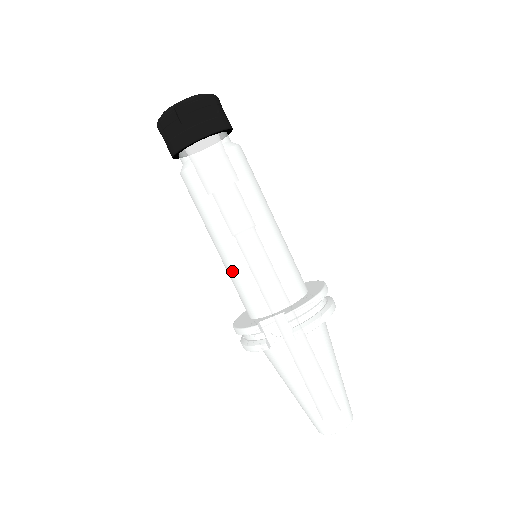
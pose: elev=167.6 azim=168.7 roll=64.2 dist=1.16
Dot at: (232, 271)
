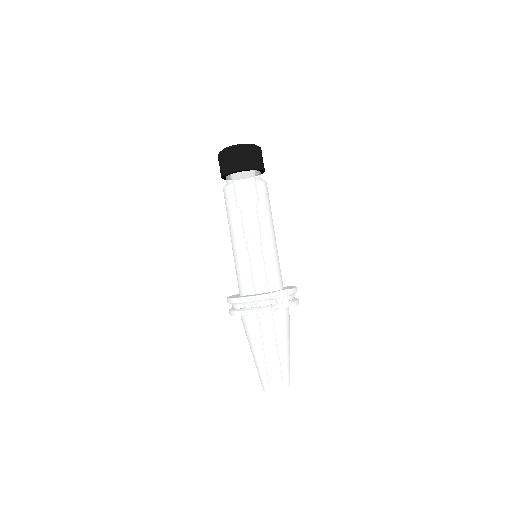
Dot at: (254, 257)
